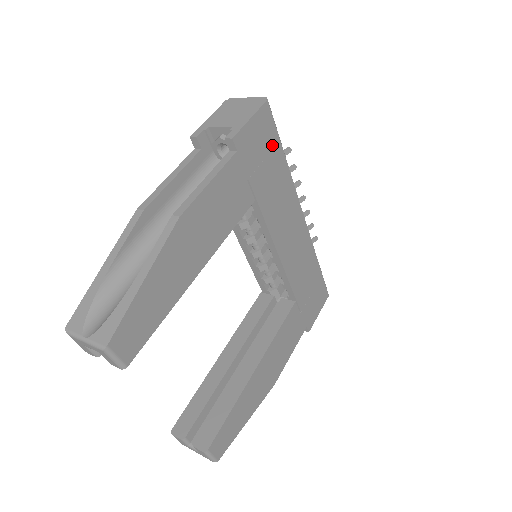
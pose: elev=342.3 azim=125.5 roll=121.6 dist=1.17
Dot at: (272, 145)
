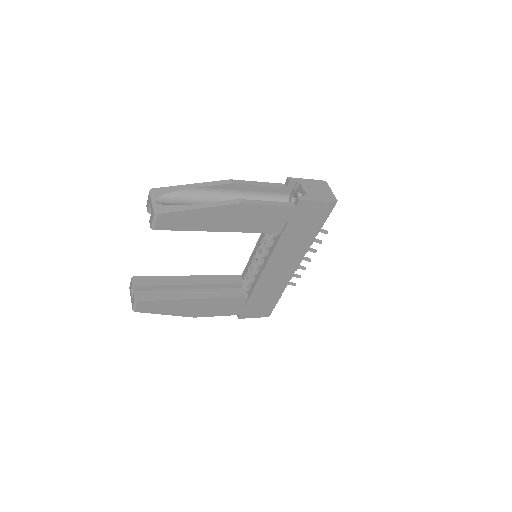
Dot at: (317, 221)
